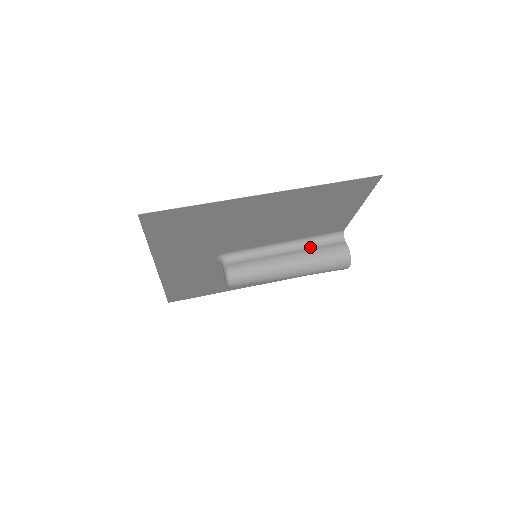
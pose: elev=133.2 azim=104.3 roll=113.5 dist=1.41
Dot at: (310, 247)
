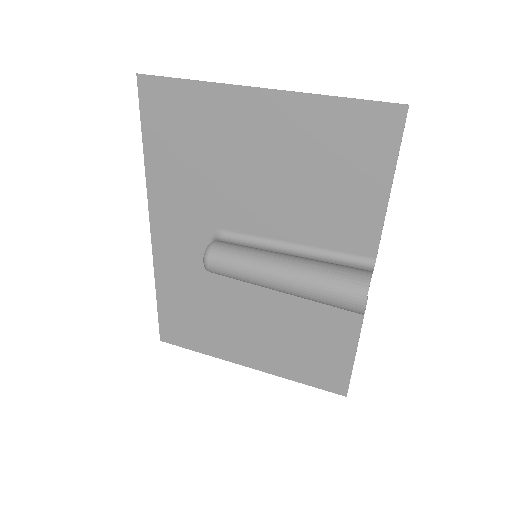
Dot at: (322, 261)
